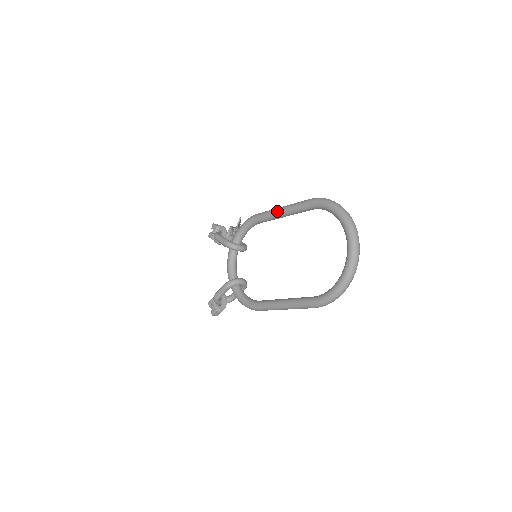
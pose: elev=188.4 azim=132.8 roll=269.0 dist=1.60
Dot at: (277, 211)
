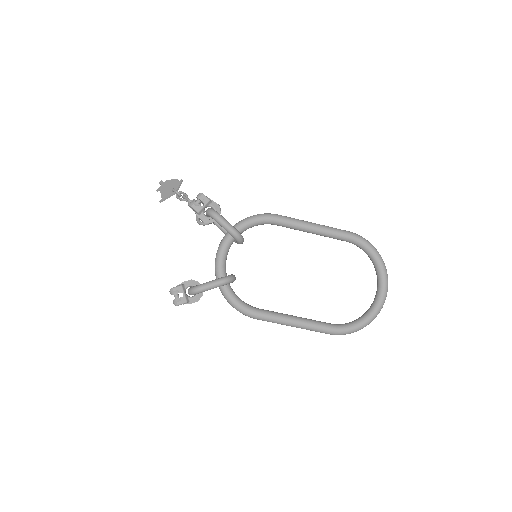
Dot at: (311, 226)
